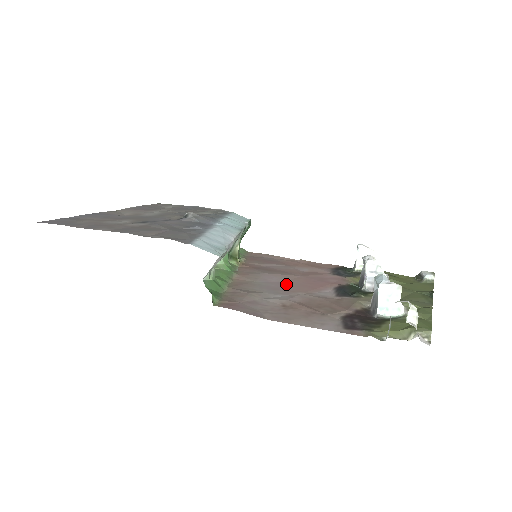
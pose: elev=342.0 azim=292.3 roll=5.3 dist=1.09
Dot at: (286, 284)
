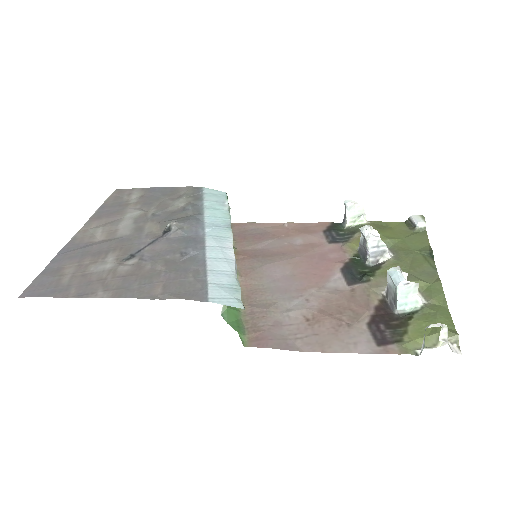
Dot at: (293, 277)
